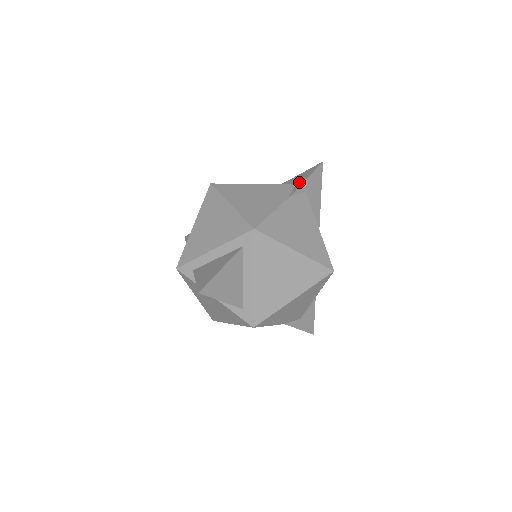
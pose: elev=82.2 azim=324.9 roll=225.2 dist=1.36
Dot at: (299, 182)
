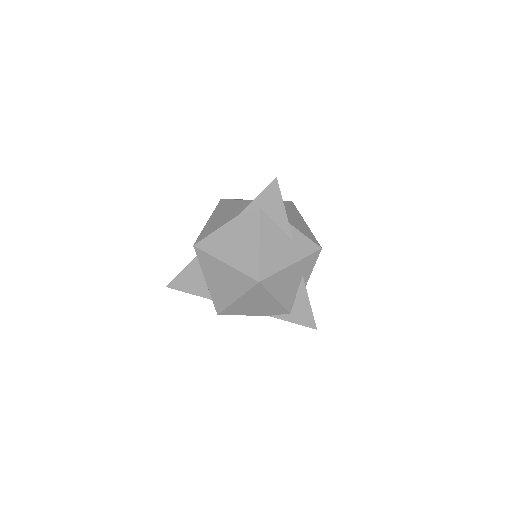
Dot at: occluded
